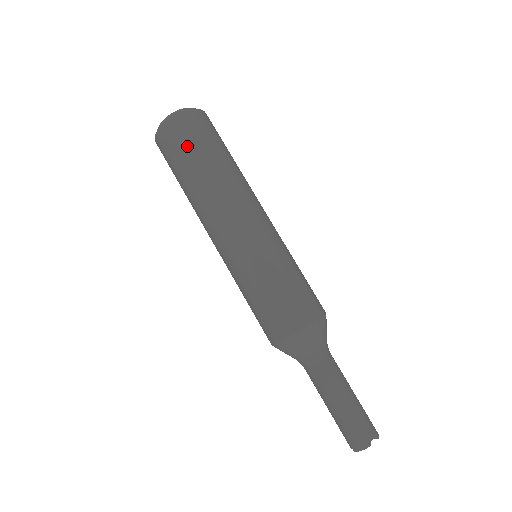
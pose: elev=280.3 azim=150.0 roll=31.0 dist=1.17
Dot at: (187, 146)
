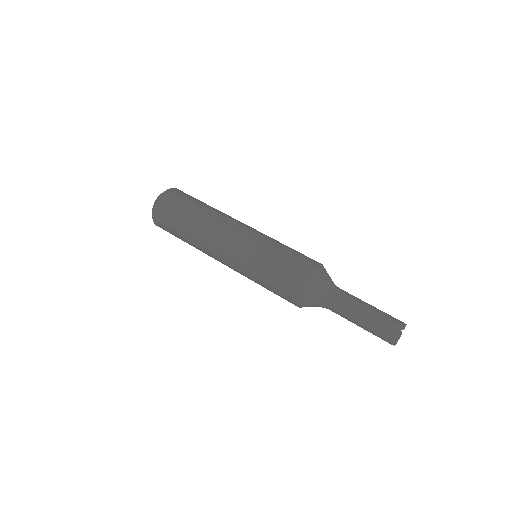
Dot at: (172, 218)
